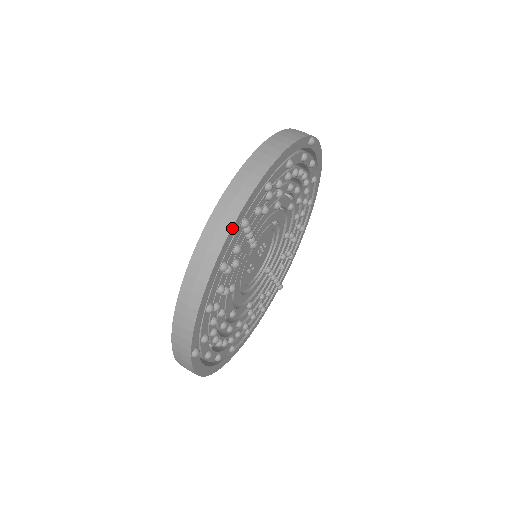
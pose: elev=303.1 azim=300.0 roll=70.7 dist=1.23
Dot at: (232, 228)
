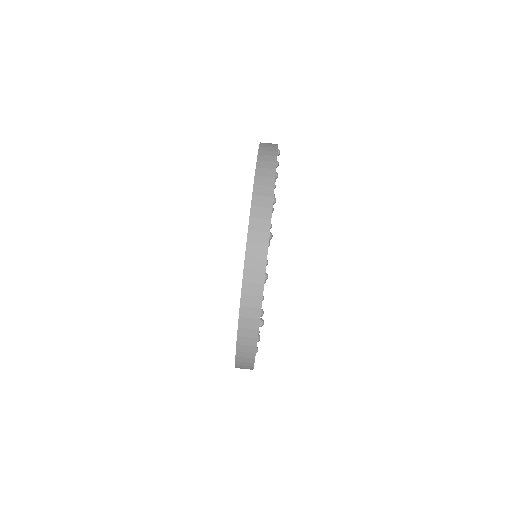
Dot at: occluded
